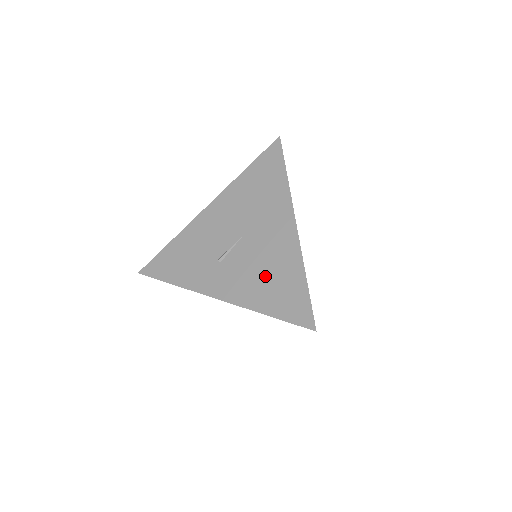
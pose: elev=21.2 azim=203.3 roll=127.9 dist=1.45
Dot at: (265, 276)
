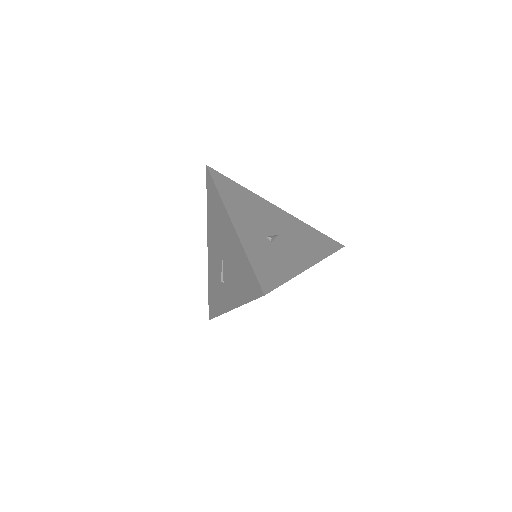
Dot at: (237, 274)
